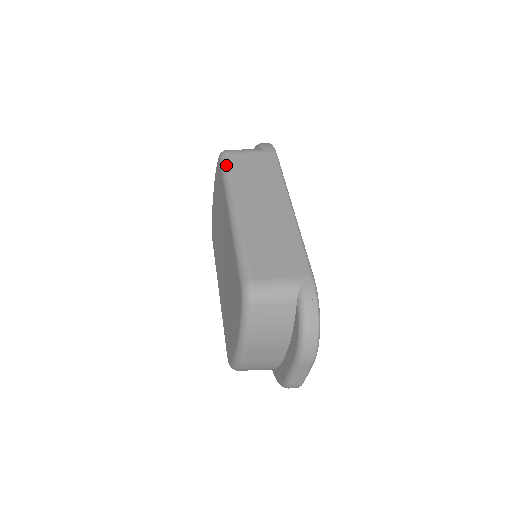
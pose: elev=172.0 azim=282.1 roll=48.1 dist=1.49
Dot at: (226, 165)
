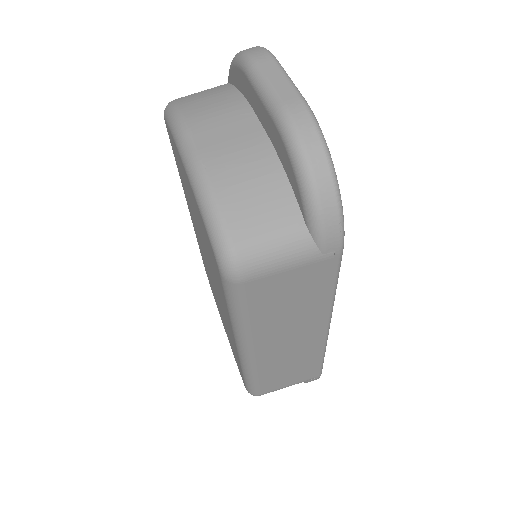
Dot at: (236, 302)
